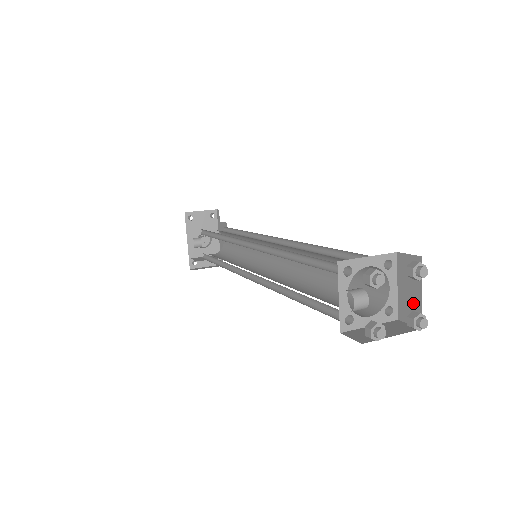
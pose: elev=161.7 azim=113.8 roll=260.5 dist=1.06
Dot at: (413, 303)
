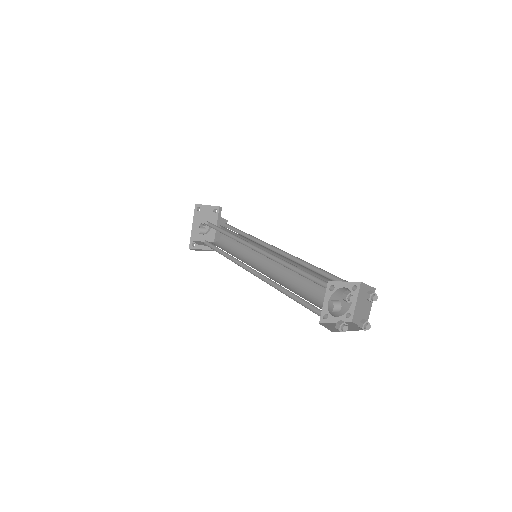
Dot at: (364, 314)
